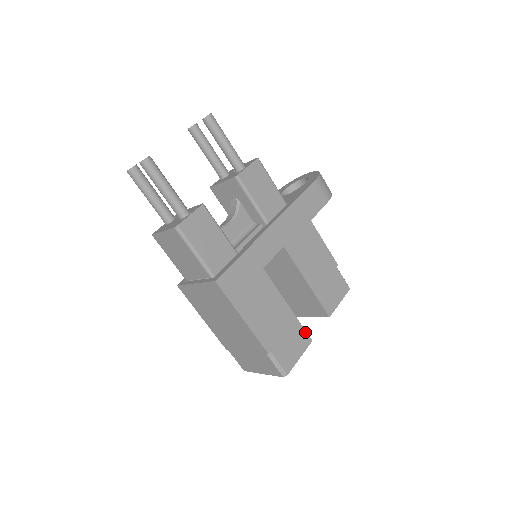
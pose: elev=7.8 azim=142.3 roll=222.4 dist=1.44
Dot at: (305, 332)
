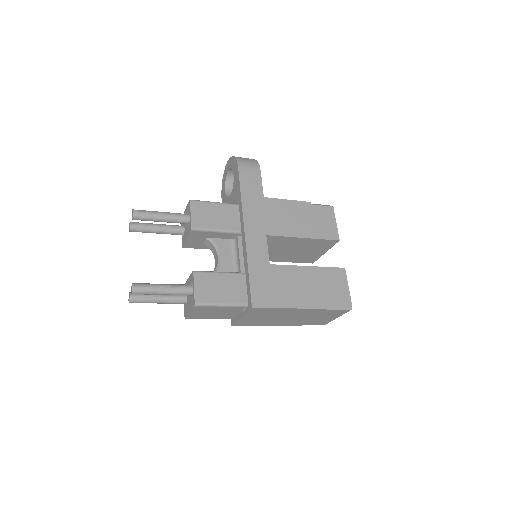
Dot at: (335, 269)
